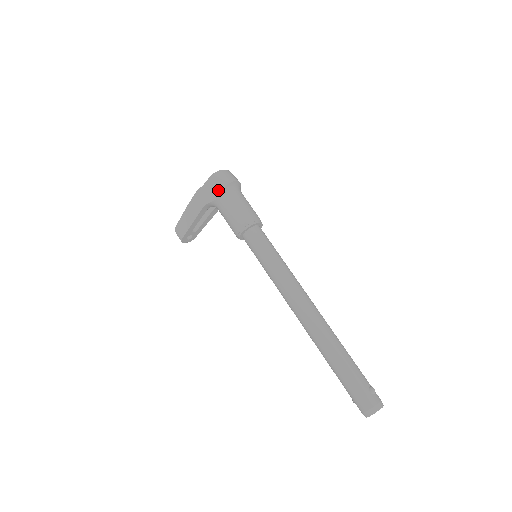
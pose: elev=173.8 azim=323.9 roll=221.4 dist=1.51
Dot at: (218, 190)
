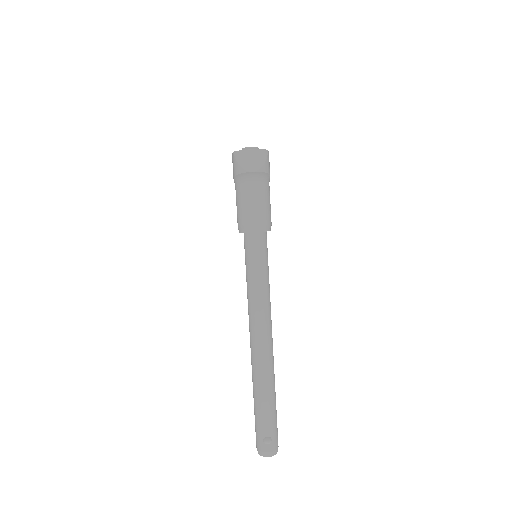
Dot at: (233, 174)
